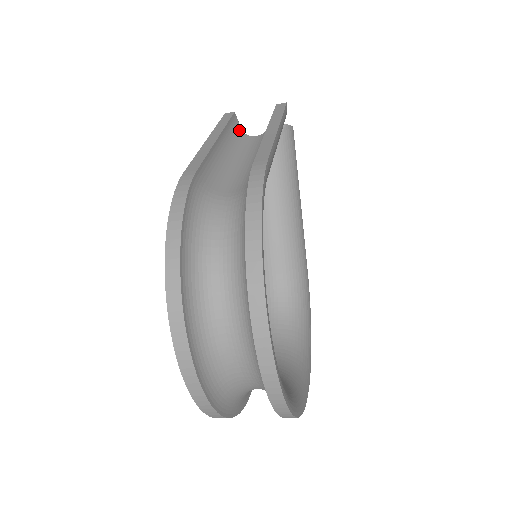
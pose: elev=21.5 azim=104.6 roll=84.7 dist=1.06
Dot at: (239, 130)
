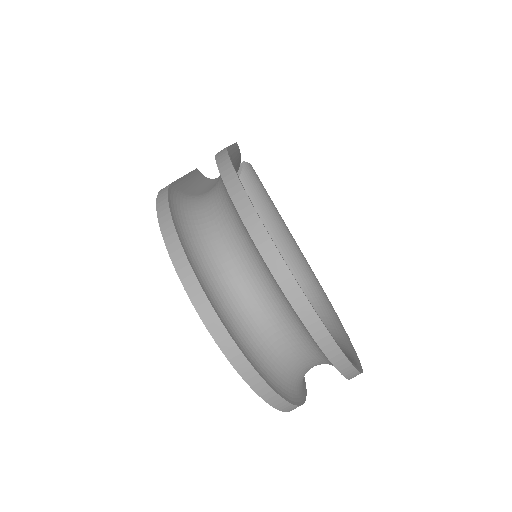
Dot at: (205, 178)
